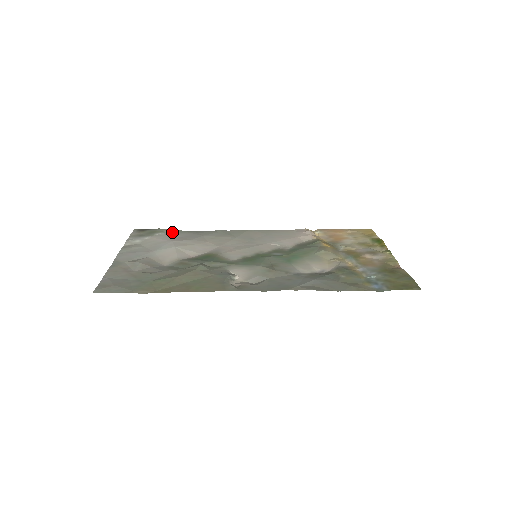
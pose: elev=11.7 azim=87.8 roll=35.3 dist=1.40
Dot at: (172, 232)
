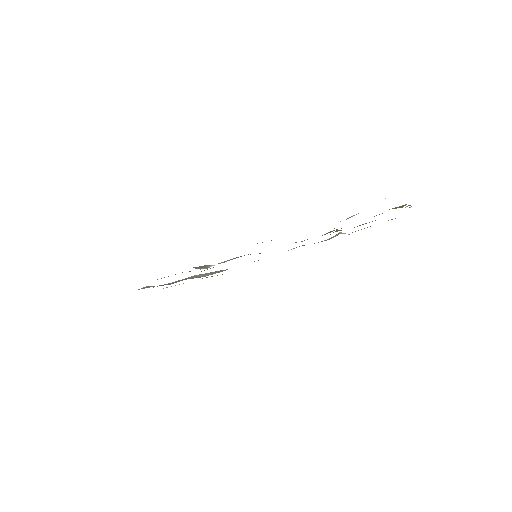
Dot at: (212, 276)
